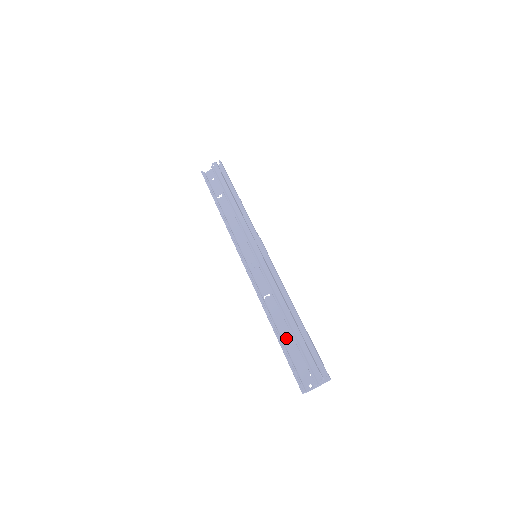
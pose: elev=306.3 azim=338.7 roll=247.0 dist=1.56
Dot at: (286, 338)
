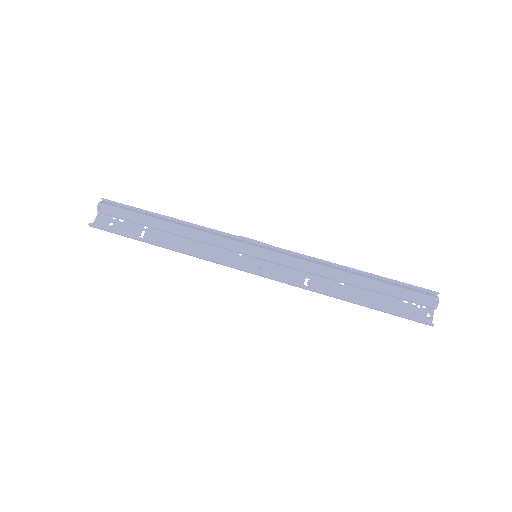
Dot at: (366, 299)
